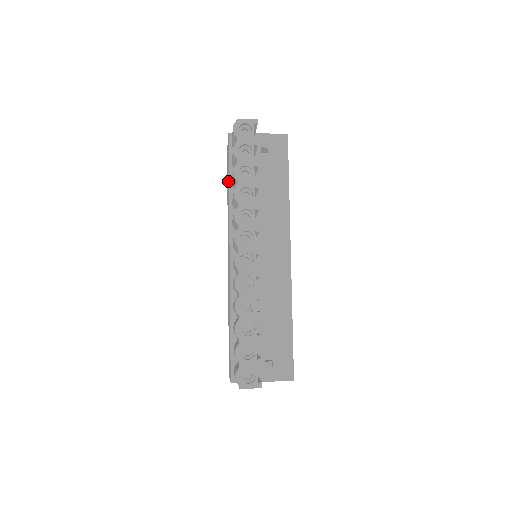
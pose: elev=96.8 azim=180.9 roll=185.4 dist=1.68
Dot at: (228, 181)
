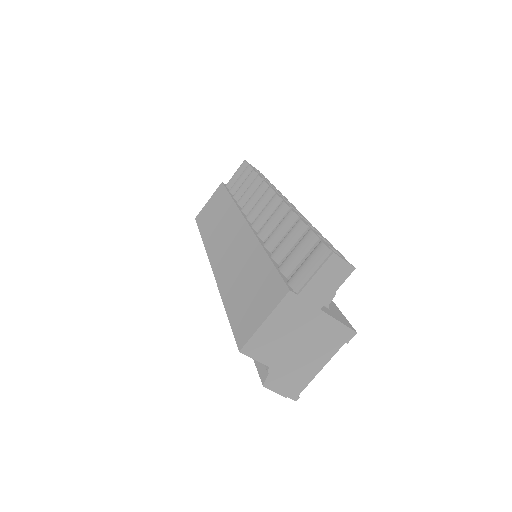
Dot at: (222, 204)
